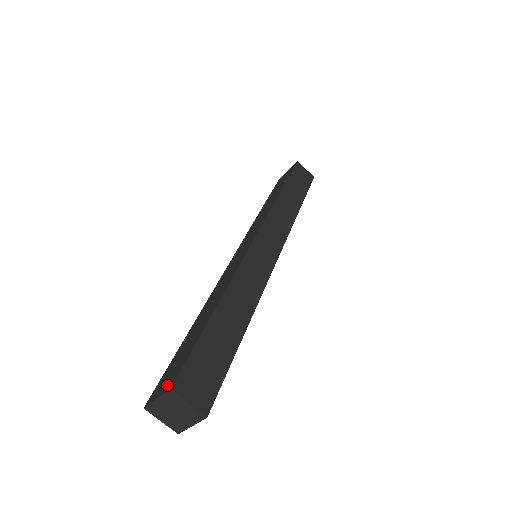
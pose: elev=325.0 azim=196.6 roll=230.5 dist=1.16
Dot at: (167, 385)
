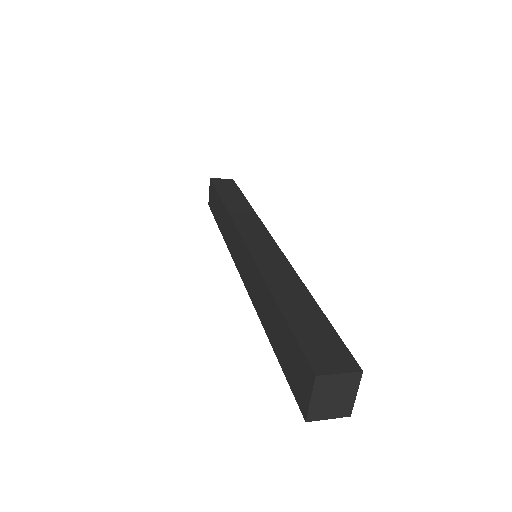
Dot at: (307, 381)
